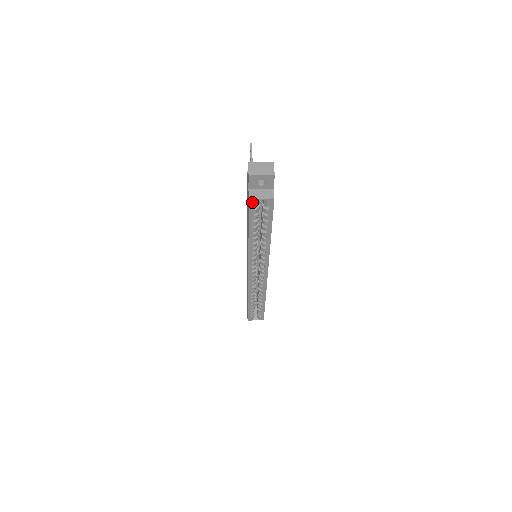
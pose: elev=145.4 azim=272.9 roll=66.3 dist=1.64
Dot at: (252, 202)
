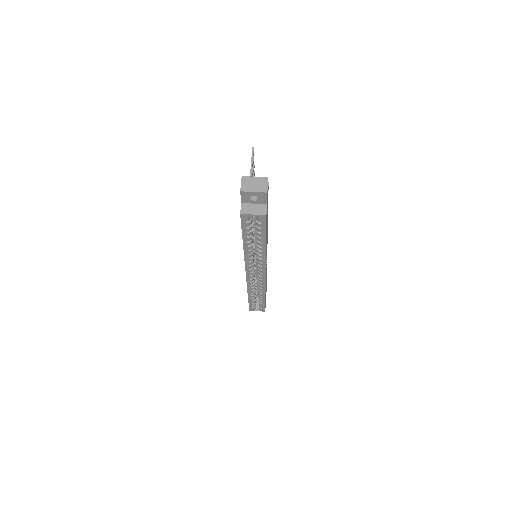
Dot at: (244, 216)
